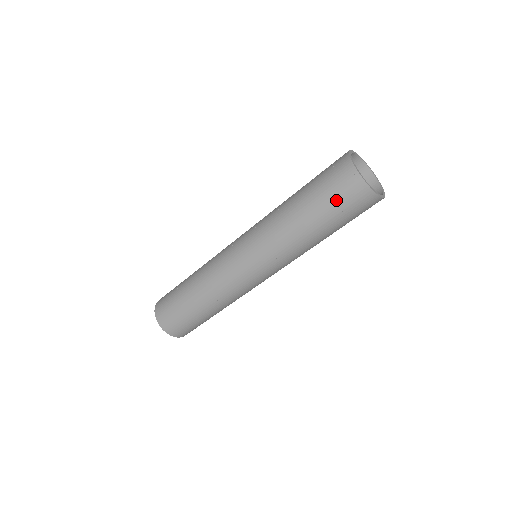
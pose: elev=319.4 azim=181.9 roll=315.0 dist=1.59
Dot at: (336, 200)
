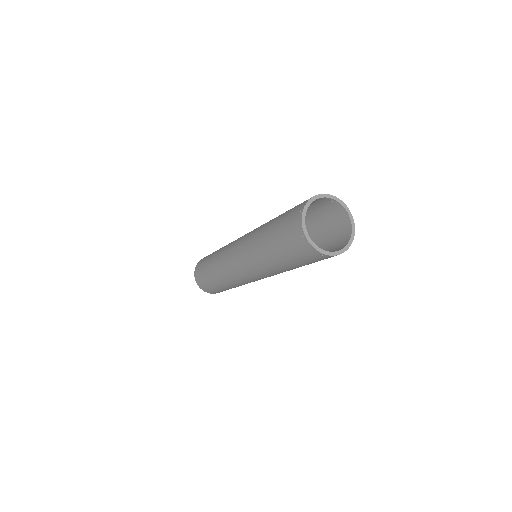
Dot at: (284, 227)
